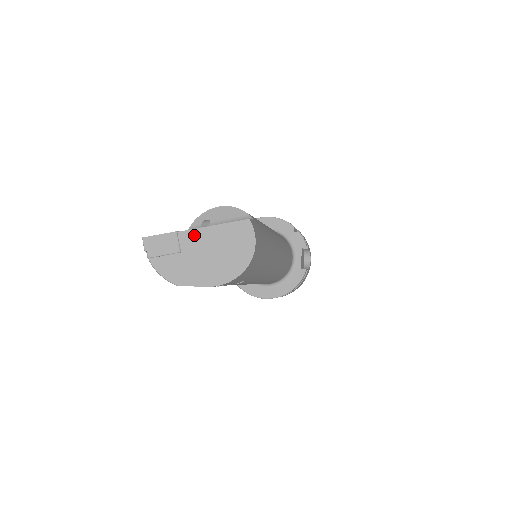
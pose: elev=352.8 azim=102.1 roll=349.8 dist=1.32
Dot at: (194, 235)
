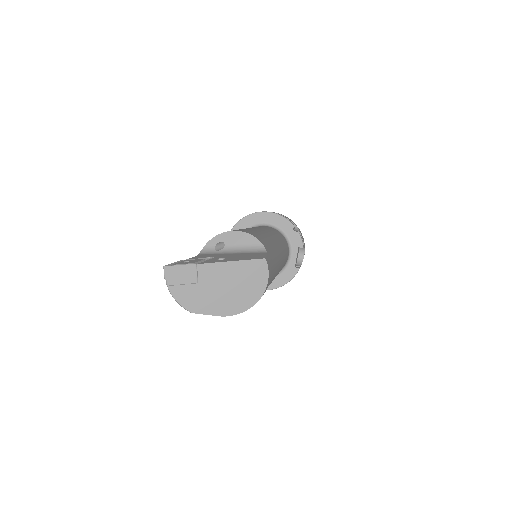
Dot at: (212, 268)
